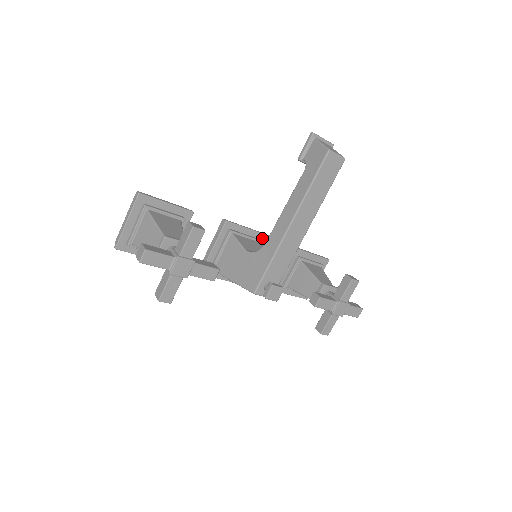
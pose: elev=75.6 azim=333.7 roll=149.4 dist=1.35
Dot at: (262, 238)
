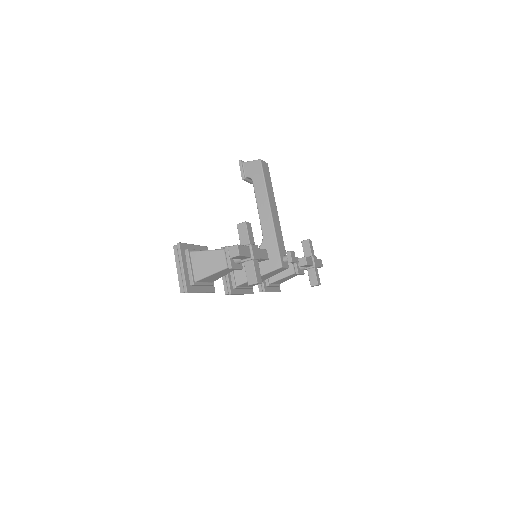
Dot at: occluded
